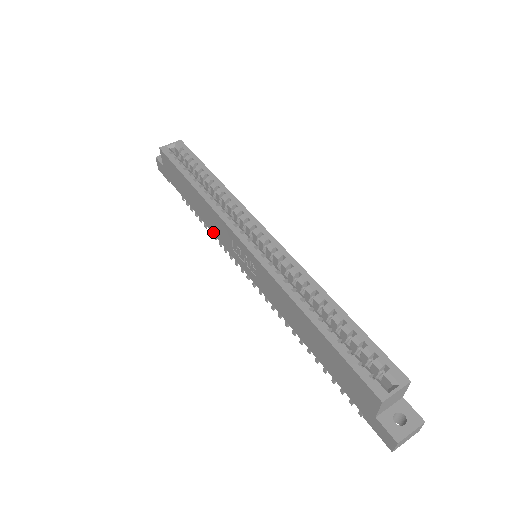
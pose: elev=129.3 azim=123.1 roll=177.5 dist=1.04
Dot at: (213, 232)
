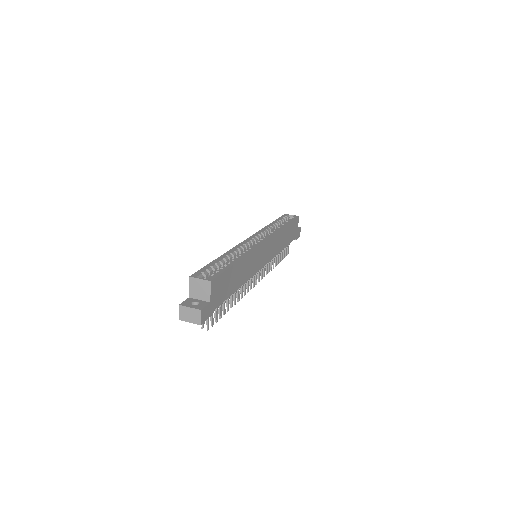
Dot at: occluded
